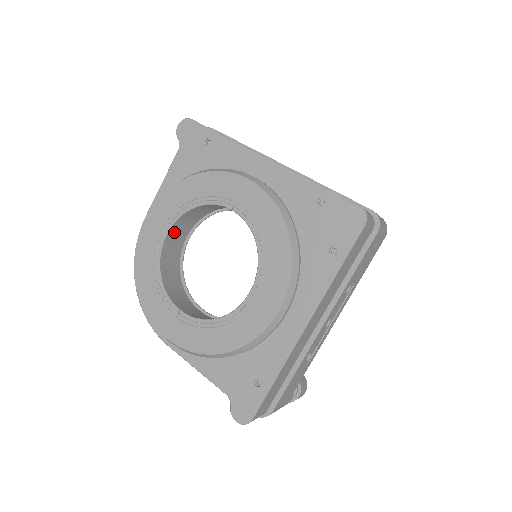
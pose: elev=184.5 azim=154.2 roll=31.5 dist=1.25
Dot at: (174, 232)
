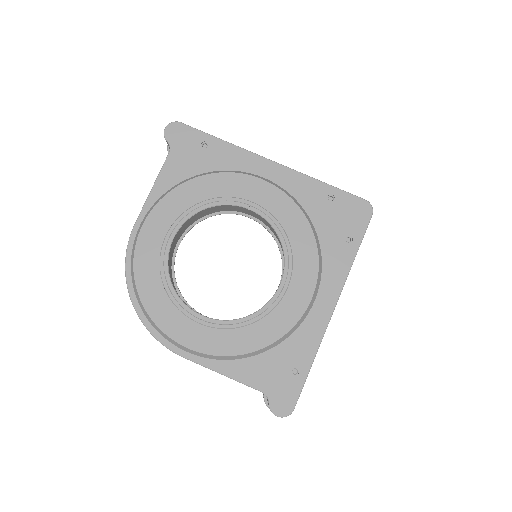
Dot at: occluded
